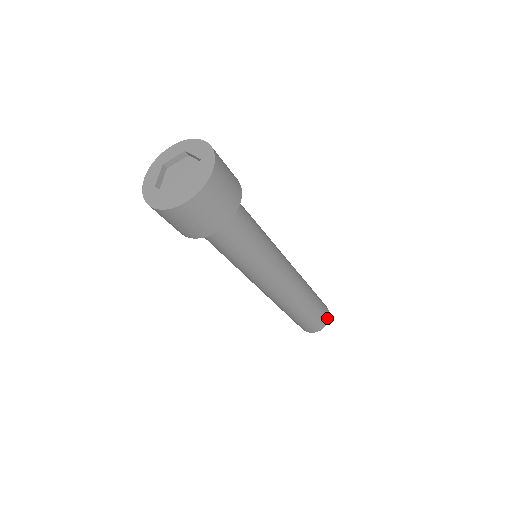
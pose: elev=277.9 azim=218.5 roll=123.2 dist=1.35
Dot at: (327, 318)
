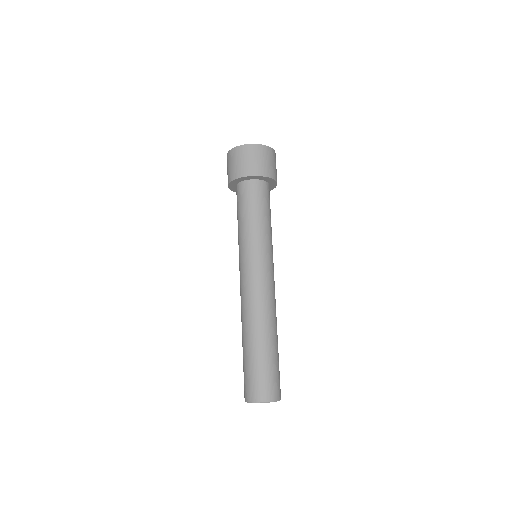
Dot at: (271, 396)
